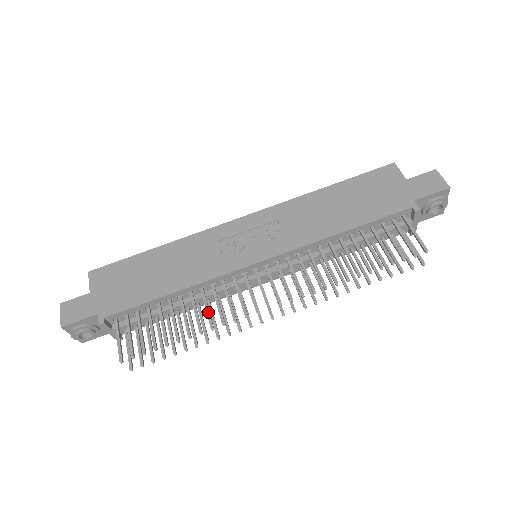
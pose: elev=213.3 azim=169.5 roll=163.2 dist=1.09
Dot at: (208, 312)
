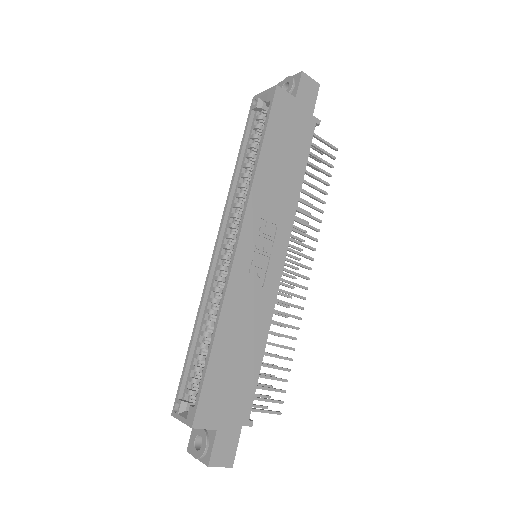
Dot at: (287, 325)
